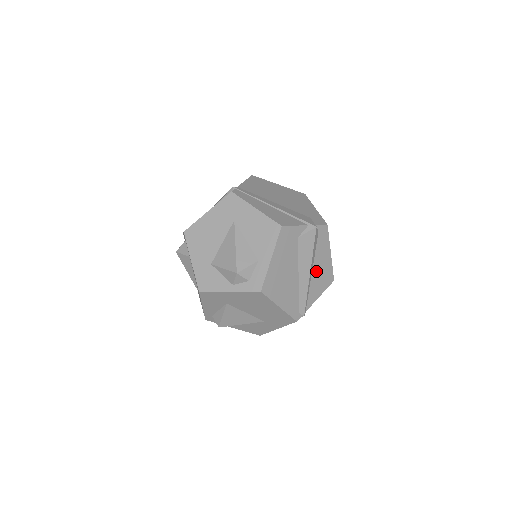
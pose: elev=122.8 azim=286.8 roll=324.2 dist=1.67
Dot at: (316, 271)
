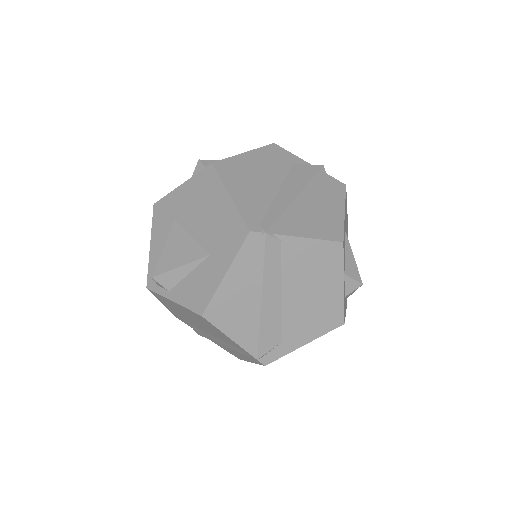
Dot at: (311, 209)
